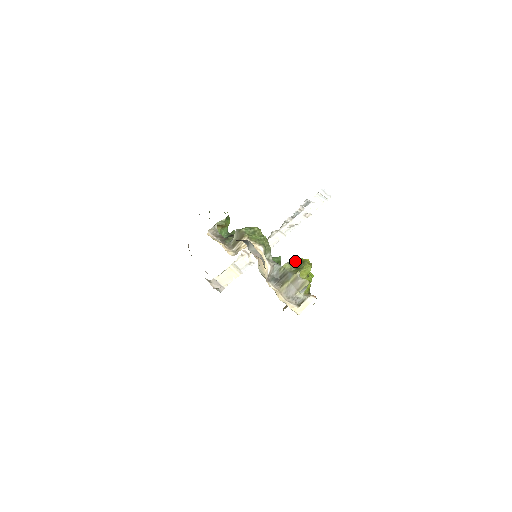
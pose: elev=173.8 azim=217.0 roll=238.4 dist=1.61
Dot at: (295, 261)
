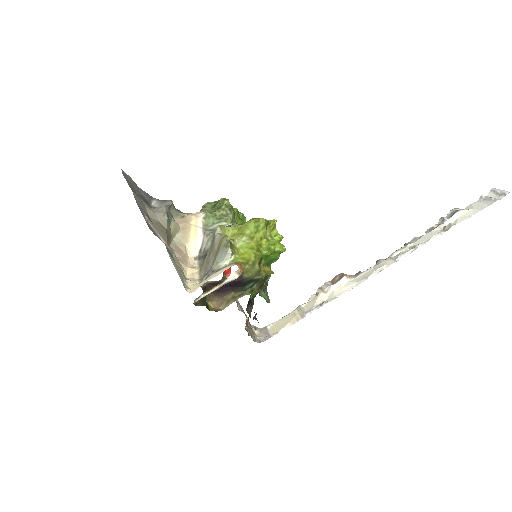
Dot at: occluded
